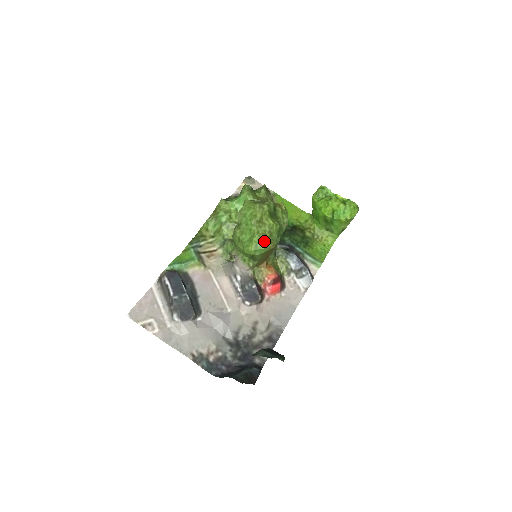
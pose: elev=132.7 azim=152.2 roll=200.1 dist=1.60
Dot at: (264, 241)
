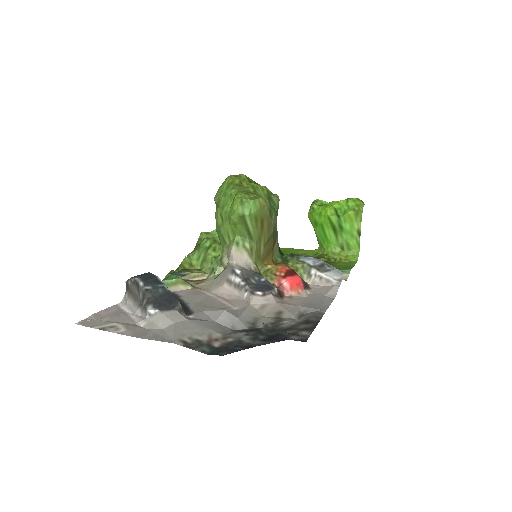
Dot at: (250, 196)
